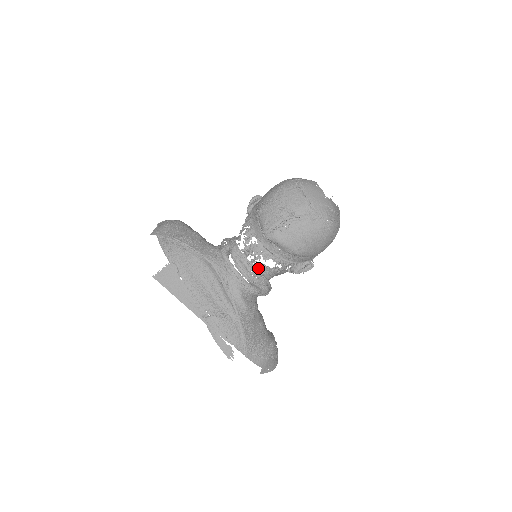
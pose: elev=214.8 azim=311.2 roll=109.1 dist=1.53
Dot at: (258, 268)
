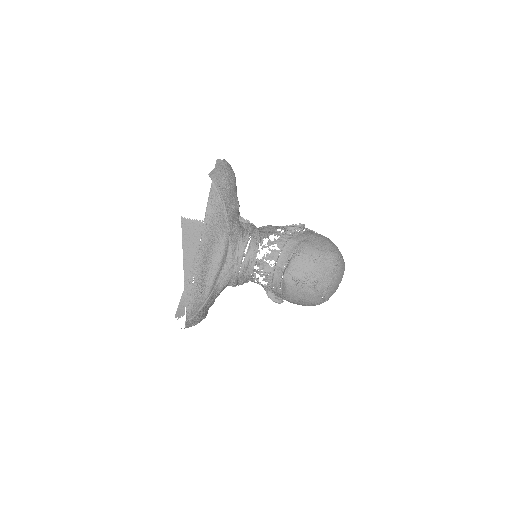
Dot at: (252, 276)
